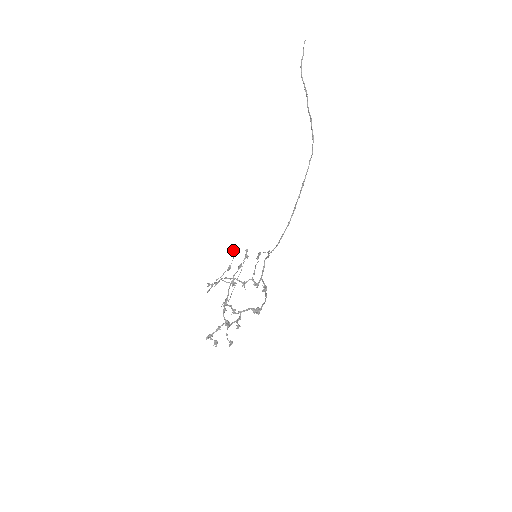
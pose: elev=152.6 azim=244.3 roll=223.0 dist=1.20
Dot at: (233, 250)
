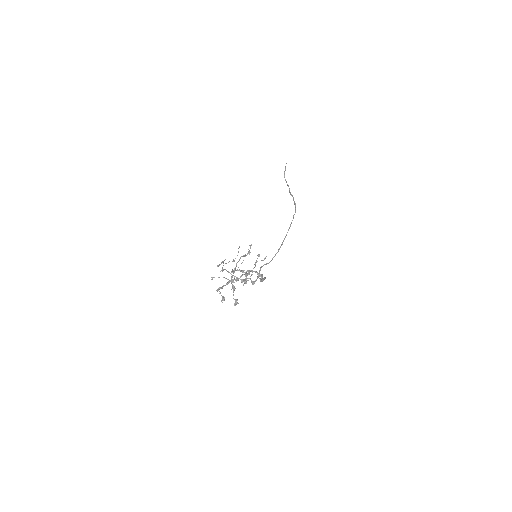
Dot at: (239, 246)
